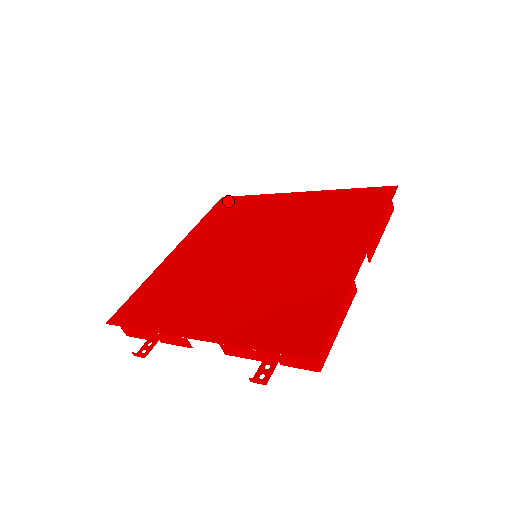
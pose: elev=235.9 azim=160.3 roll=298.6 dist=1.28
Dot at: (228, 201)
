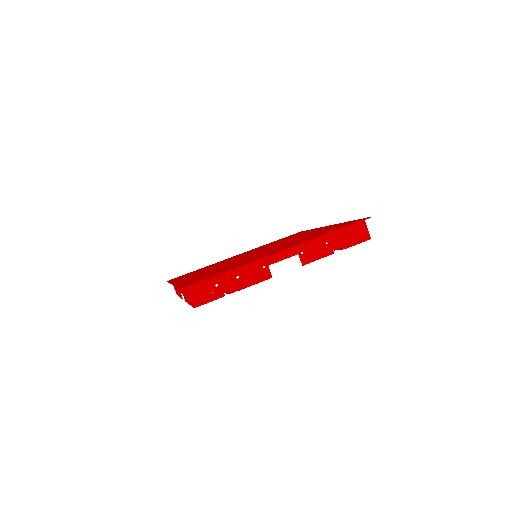
Dot at: occluded
